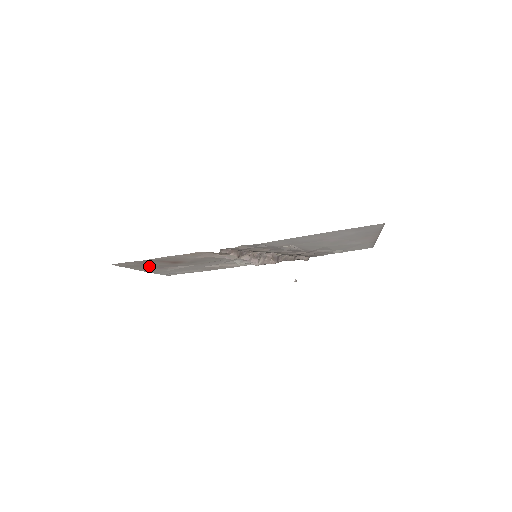
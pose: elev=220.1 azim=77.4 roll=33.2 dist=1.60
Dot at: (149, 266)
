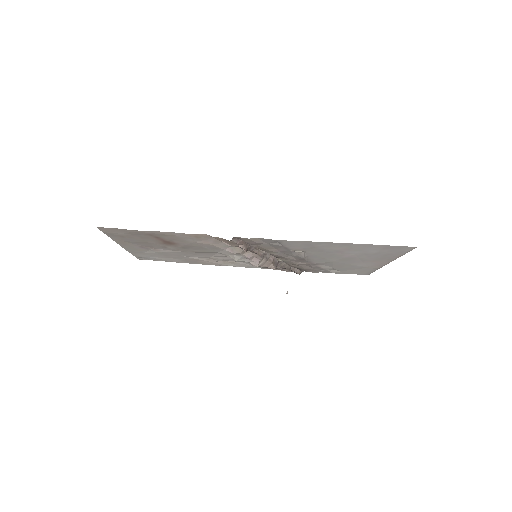
Dot at: (134, 240)
